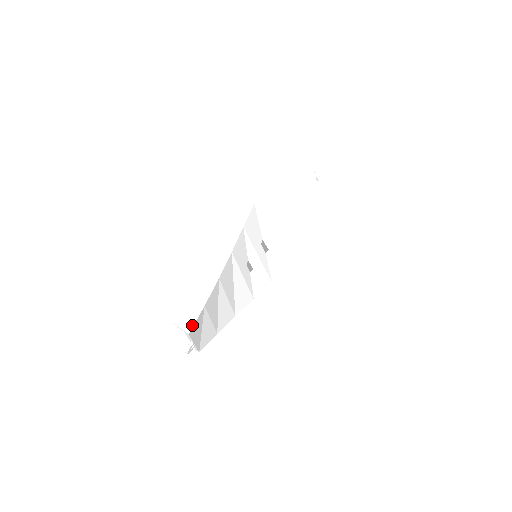
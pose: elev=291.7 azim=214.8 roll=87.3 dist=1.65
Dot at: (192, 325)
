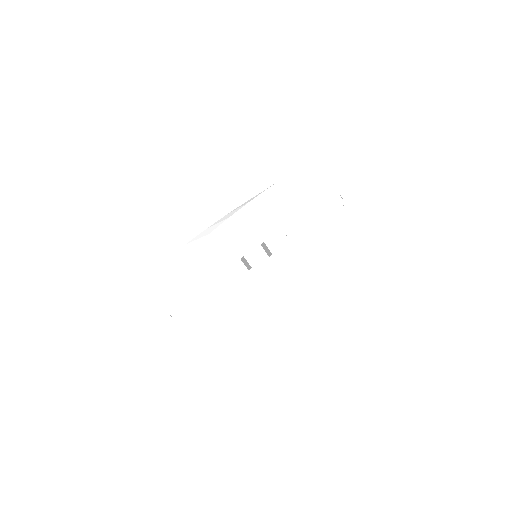
Dot at: (152, 280)
